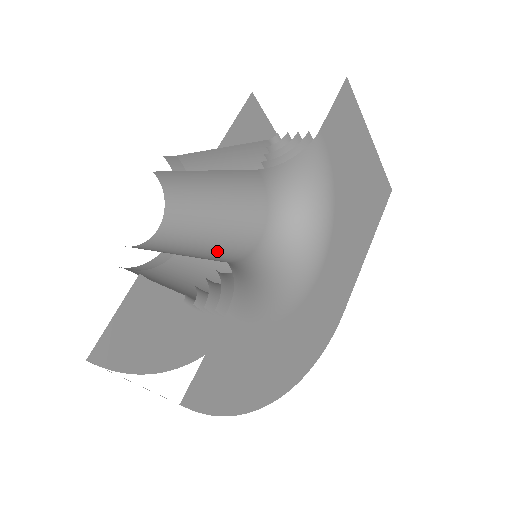
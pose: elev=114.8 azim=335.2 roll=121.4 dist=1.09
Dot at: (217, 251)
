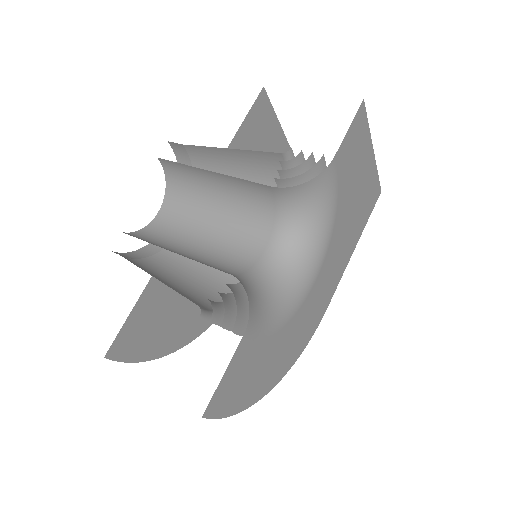
Dot at: (222, 253)
